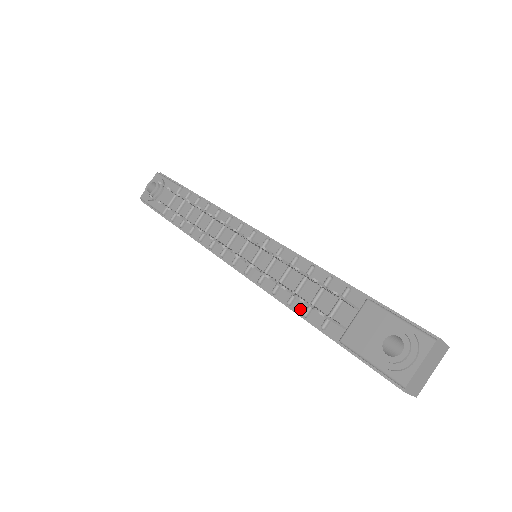
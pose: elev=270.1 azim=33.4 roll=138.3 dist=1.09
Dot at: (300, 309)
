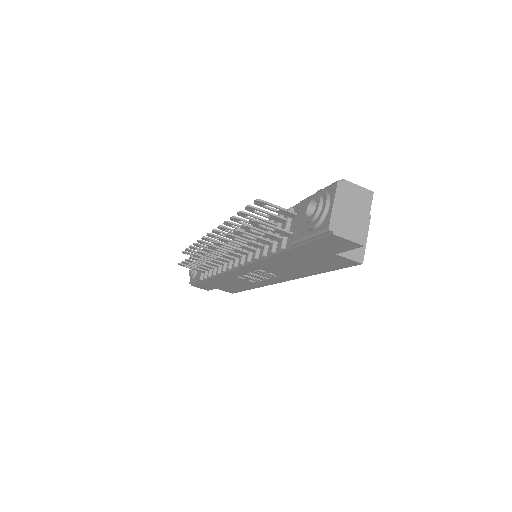
Dot at: (271, 252)
